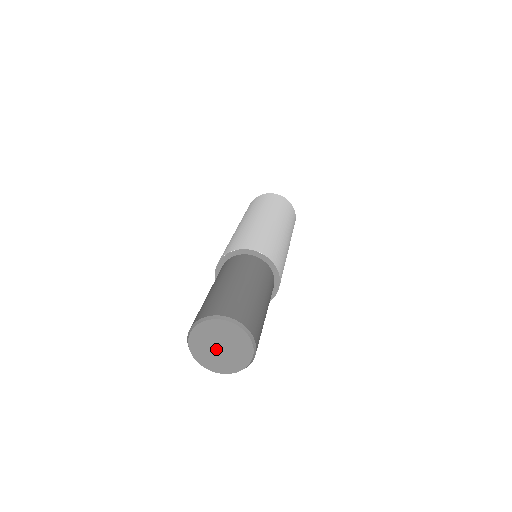
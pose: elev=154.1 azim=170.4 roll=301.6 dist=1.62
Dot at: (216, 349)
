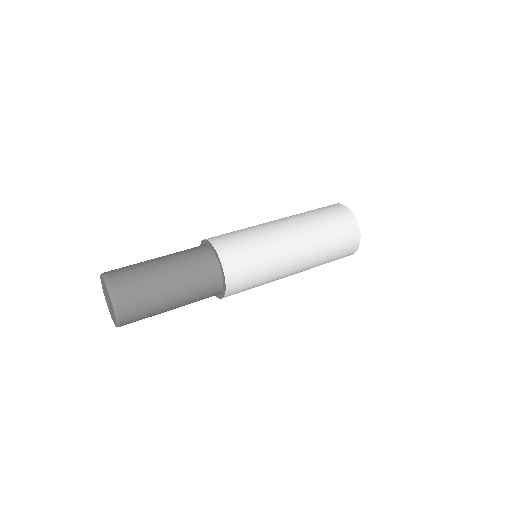
Dot at: (107, 298)
